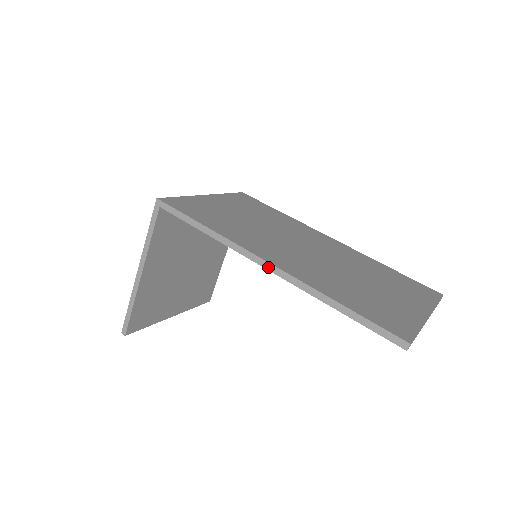
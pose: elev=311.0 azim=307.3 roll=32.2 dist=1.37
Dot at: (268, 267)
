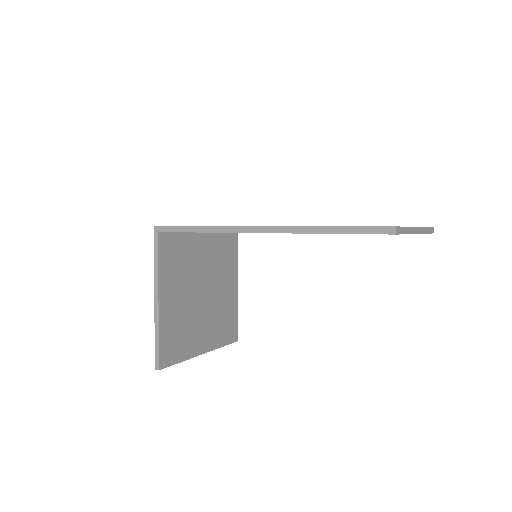
Dot at: (258, 230)
